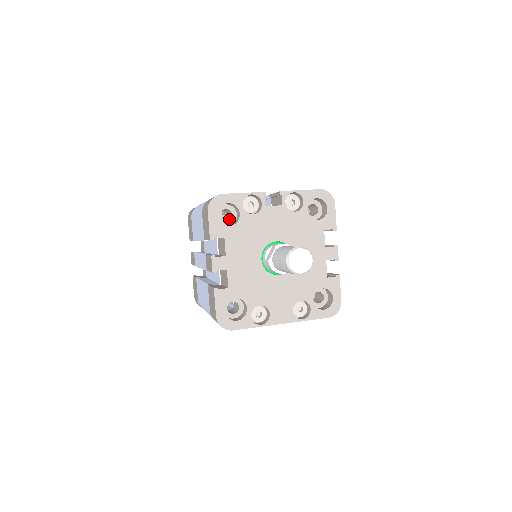
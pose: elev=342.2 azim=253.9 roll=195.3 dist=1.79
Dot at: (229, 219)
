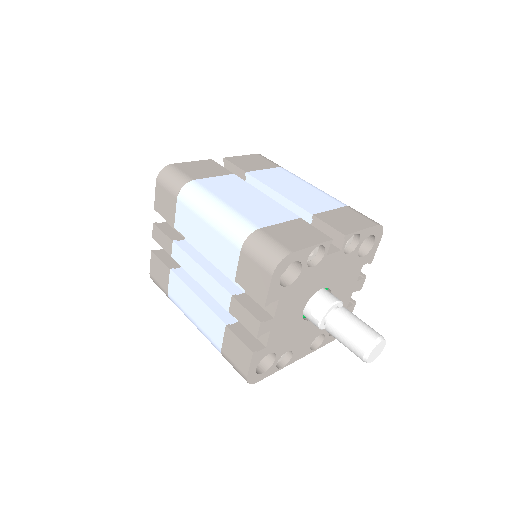
Dot at: occluded
